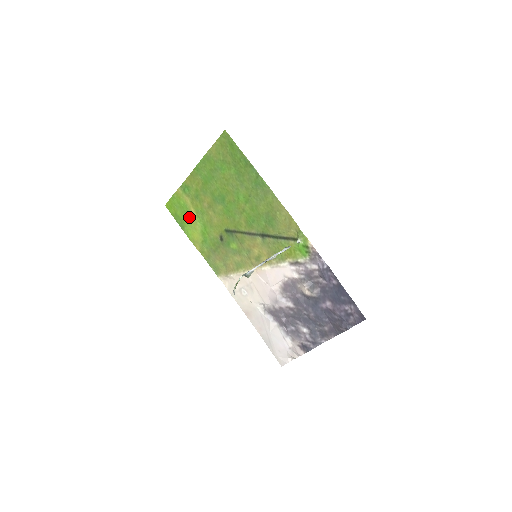
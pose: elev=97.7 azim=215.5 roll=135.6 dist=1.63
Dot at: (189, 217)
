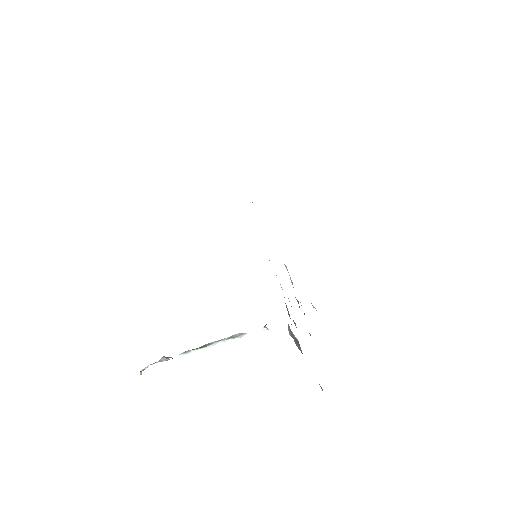
Dot at: occluded
